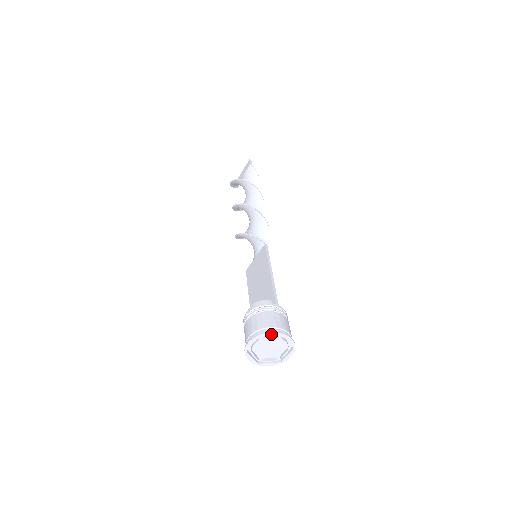
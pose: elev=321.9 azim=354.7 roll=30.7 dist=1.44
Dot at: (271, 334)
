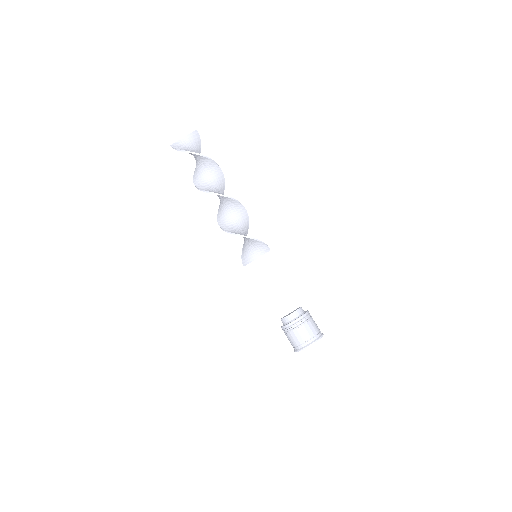
Dot at: (321, 337)
